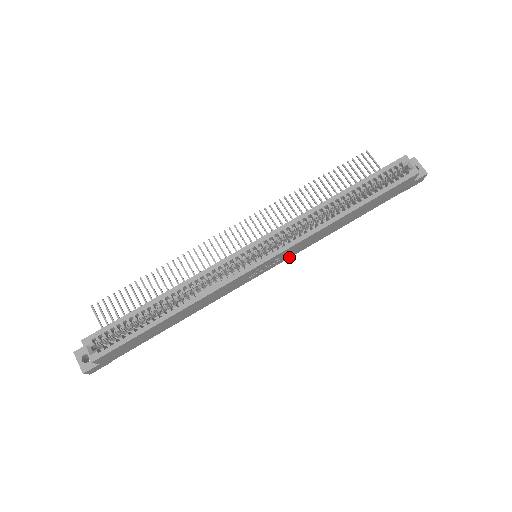
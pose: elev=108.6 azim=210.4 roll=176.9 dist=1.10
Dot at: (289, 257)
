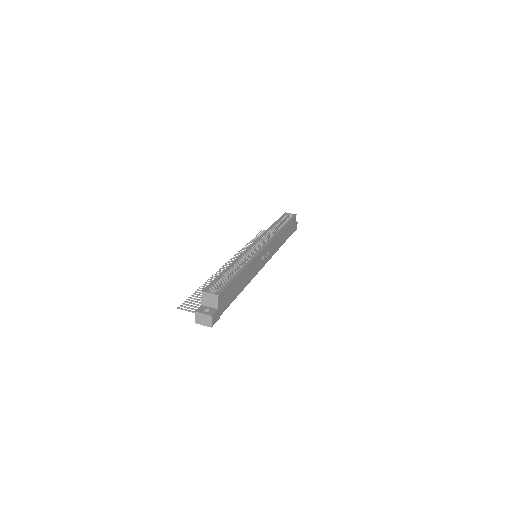
Dot at: (270, 258)
